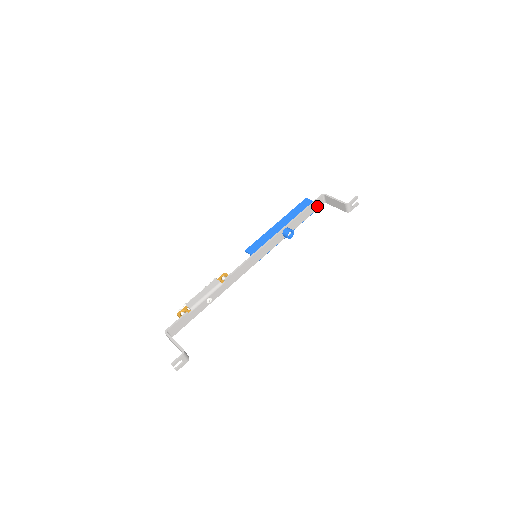
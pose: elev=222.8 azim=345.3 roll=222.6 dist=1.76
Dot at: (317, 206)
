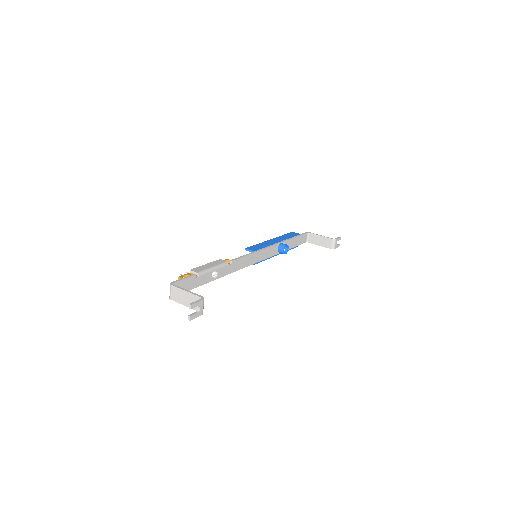
Dot at: (302, 241)
